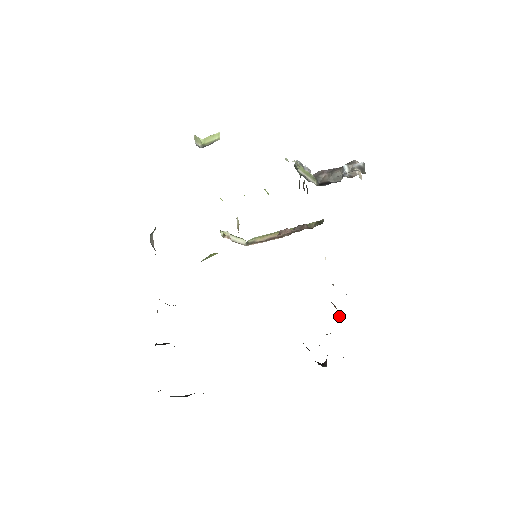
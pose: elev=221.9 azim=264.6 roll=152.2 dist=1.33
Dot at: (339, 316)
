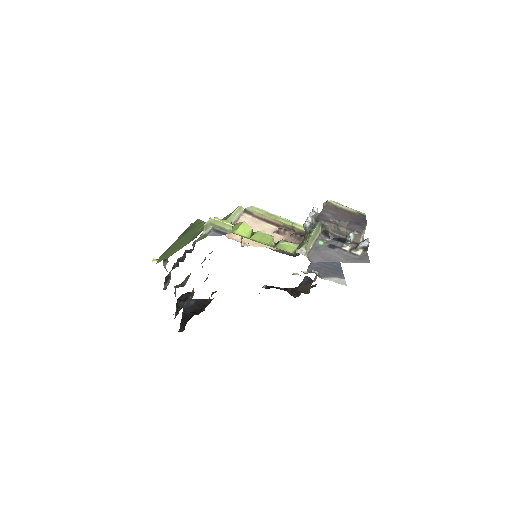
Dot at: occluded
